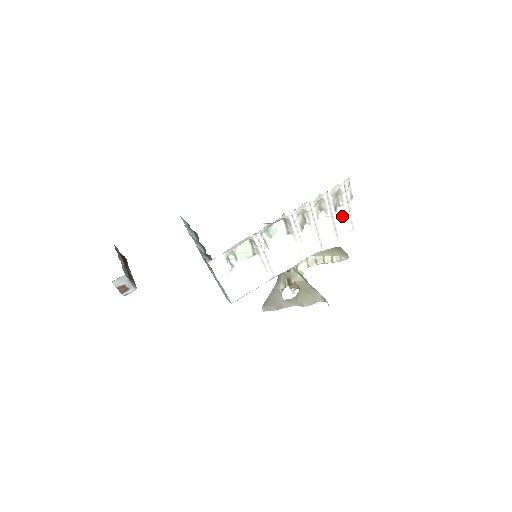
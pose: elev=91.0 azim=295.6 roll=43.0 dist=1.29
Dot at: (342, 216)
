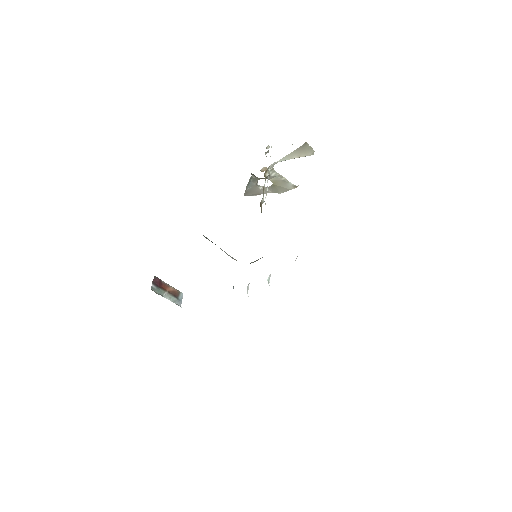
Dot at: occluded
